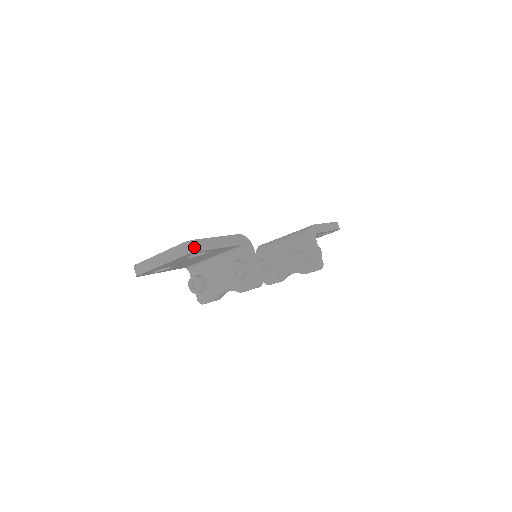
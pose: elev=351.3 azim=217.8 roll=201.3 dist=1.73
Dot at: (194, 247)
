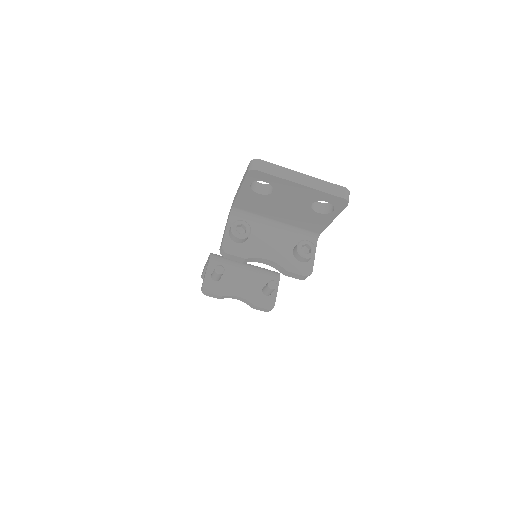
Dot at: occluded
